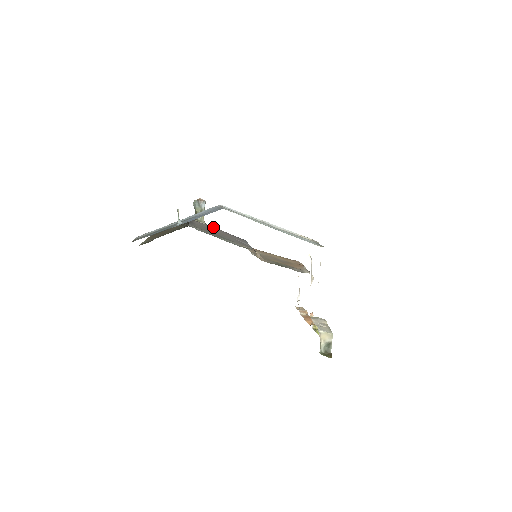
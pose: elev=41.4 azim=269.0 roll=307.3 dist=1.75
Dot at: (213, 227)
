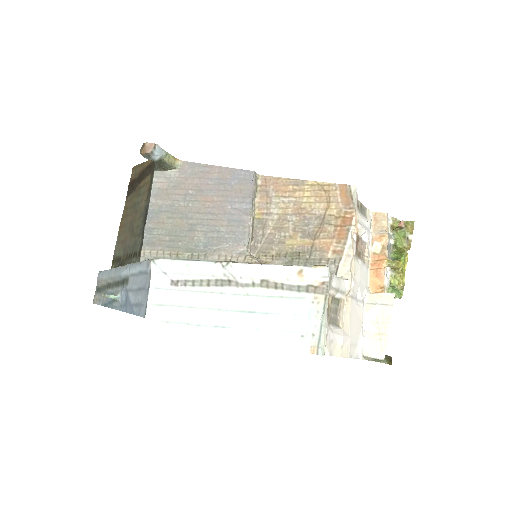
Dot at: (193, 168)
